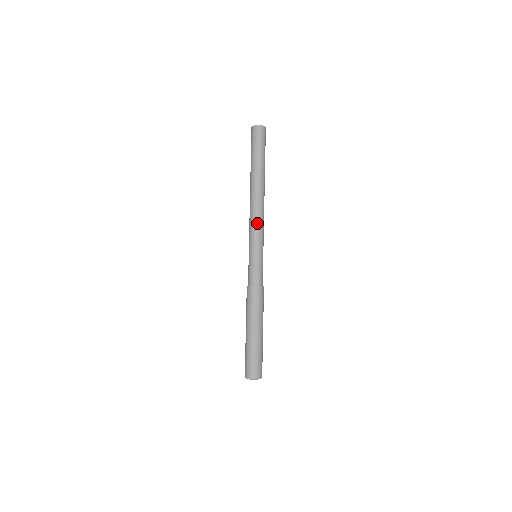
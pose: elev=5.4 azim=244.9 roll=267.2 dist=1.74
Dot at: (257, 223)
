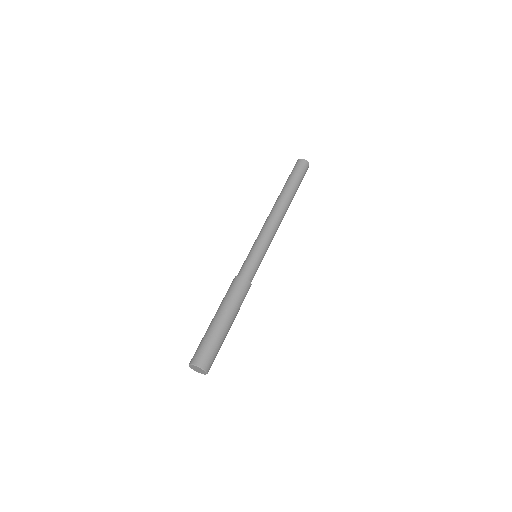
Dot at: (271, 227)
